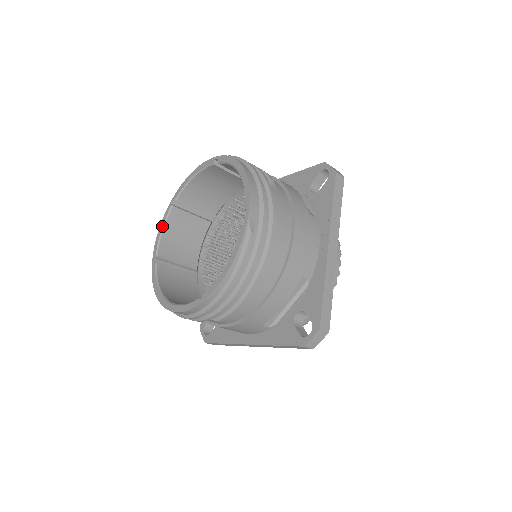
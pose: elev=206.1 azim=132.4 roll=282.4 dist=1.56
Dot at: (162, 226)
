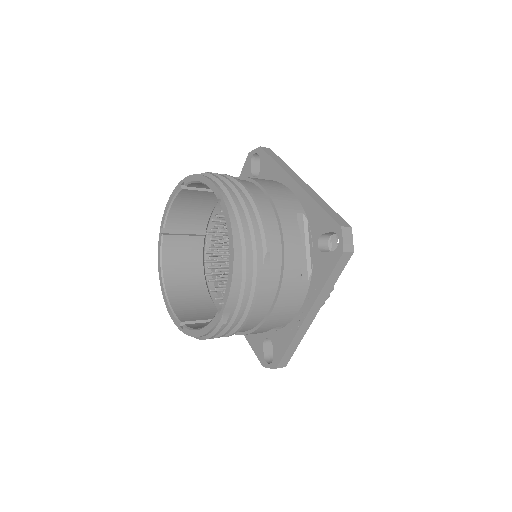
Dot at: (171, 201)
